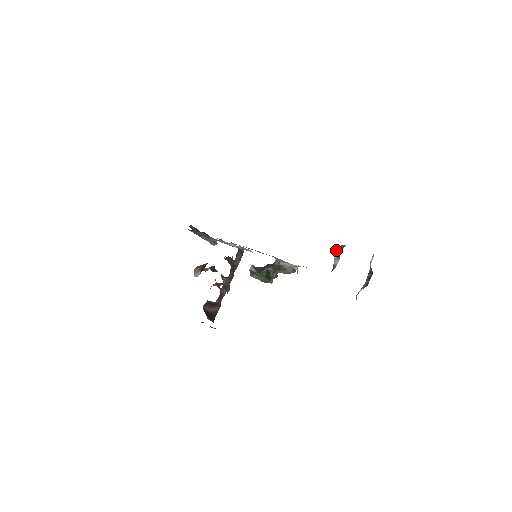
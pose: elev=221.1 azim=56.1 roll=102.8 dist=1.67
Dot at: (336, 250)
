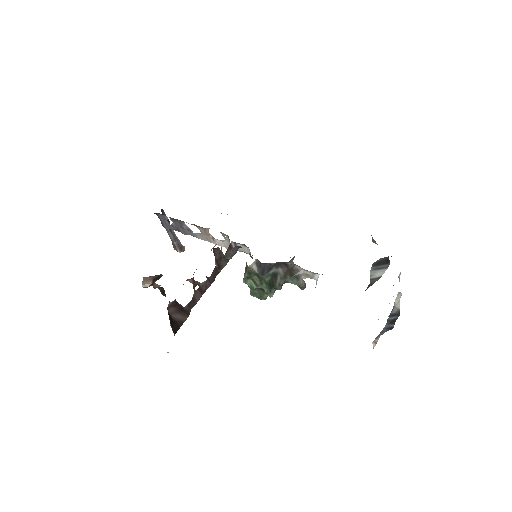
Dot at: (372, 264)
